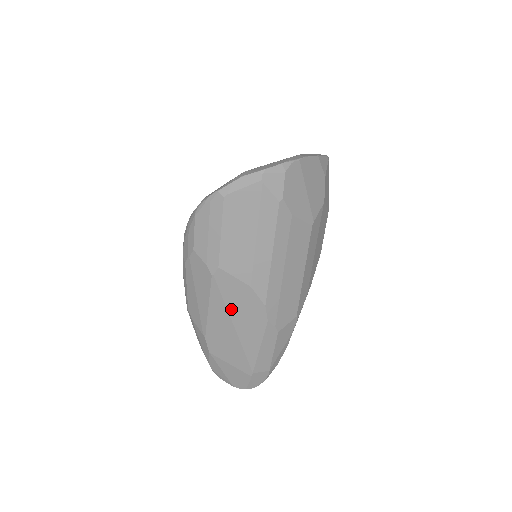
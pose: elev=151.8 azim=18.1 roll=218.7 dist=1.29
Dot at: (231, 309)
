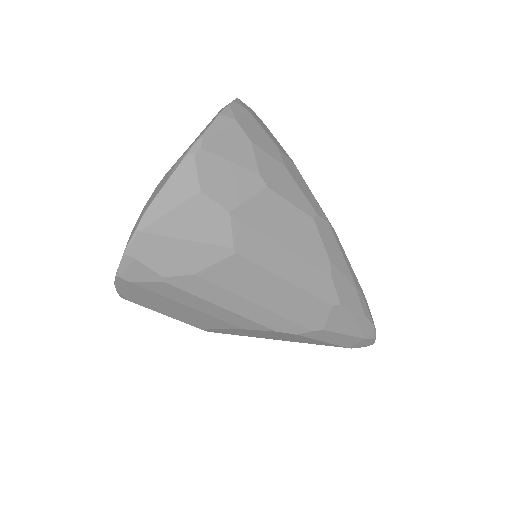
Dot at: (258, 337)
